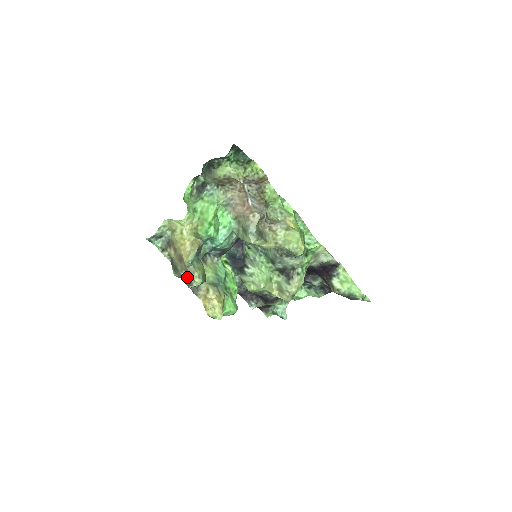
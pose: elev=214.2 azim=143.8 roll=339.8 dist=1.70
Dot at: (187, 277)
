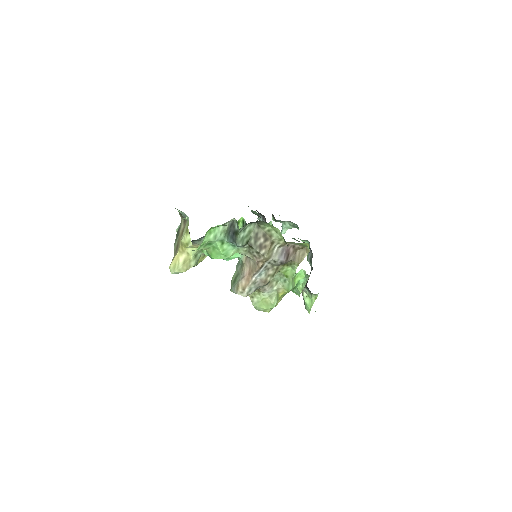
Dot at: occluded
